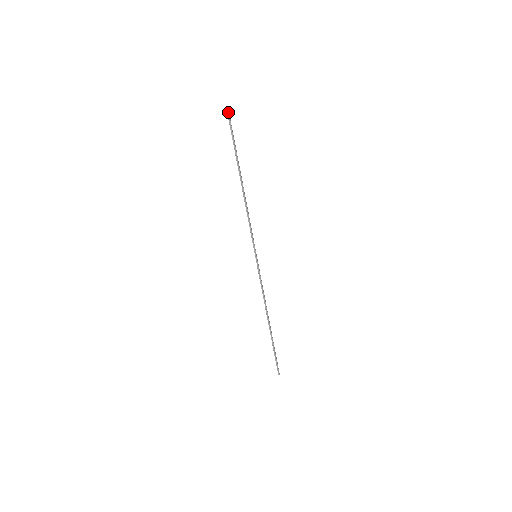
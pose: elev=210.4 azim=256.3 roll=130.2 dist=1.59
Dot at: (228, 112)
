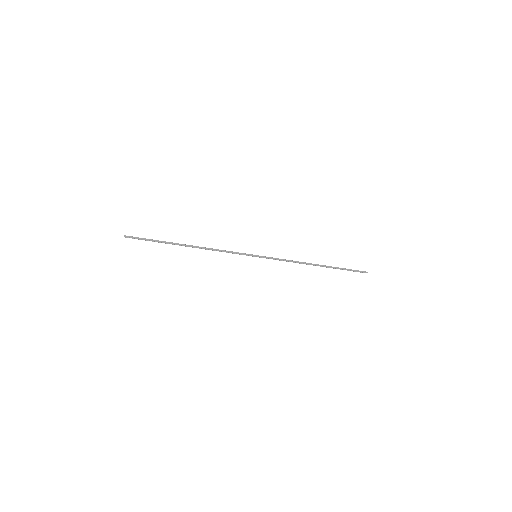
Dot at: occluded
